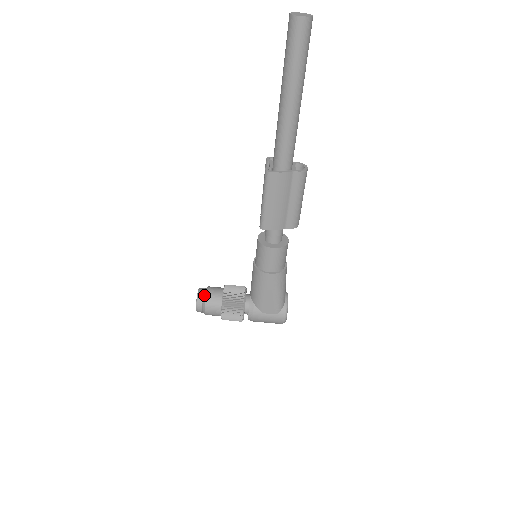
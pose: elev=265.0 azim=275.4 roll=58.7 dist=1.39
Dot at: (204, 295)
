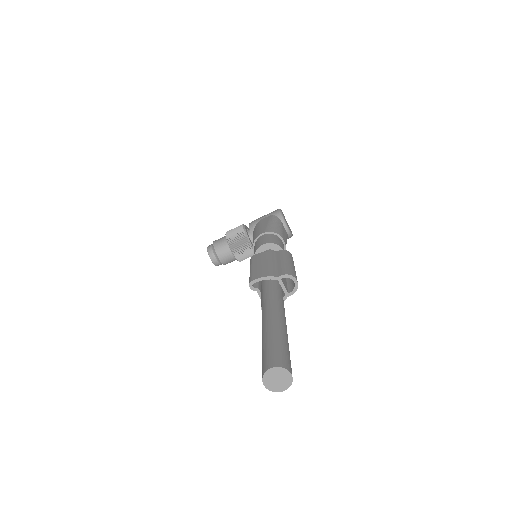
Dot at: (219, 262)
